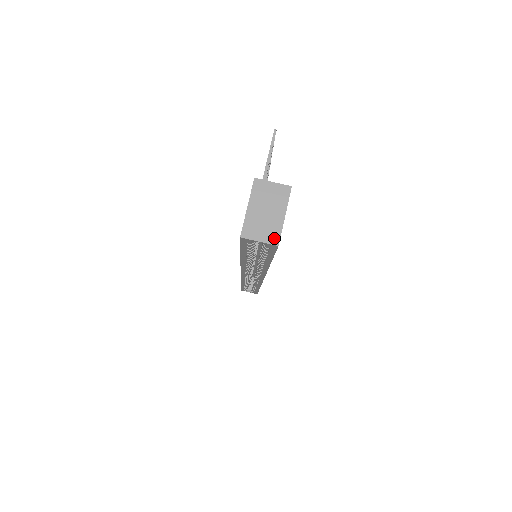
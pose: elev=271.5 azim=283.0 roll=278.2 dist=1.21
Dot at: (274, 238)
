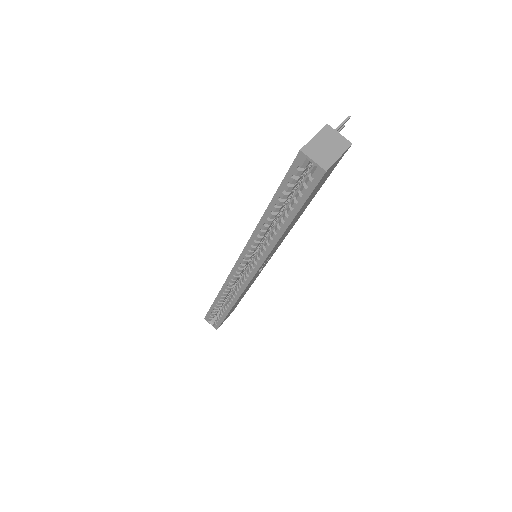
Dot at: (325, 165)
